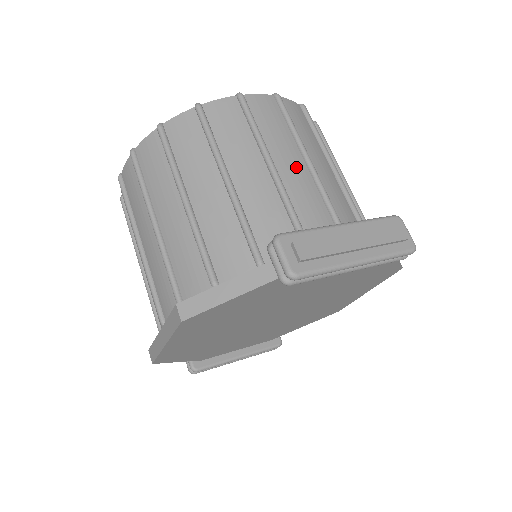
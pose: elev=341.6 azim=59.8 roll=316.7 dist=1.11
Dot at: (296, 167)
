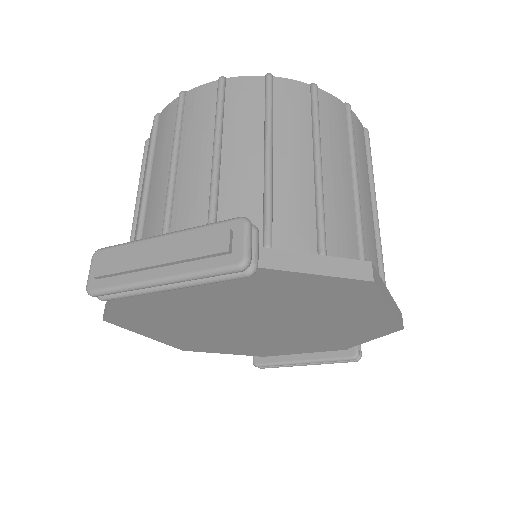
Dot at: (198, 164)
